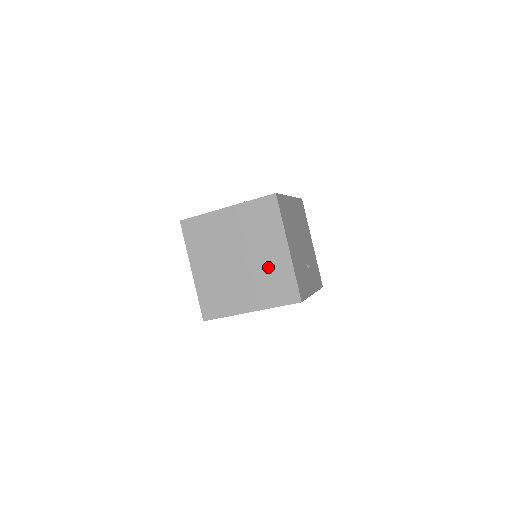
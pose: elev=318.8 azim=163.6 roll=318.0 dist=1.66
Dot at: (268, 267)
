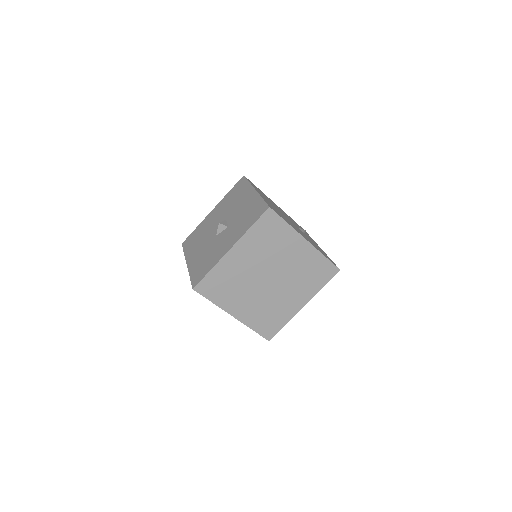
Dot at: (298, 266)
